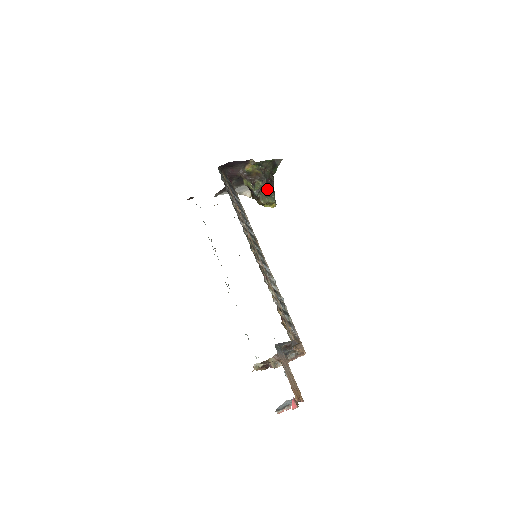
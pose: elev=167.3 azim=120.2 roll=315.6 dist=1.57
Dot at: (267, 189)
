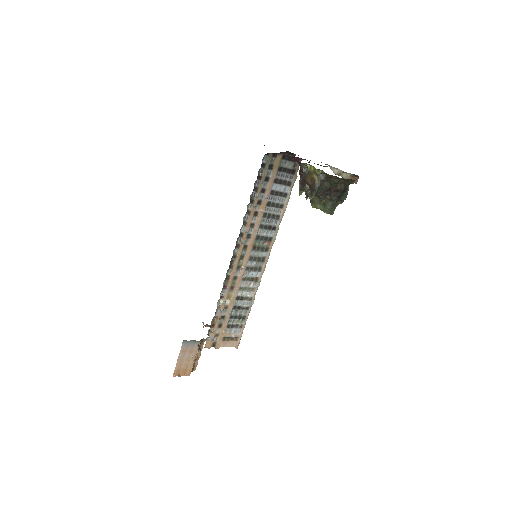
Dot at: (322, 198)
